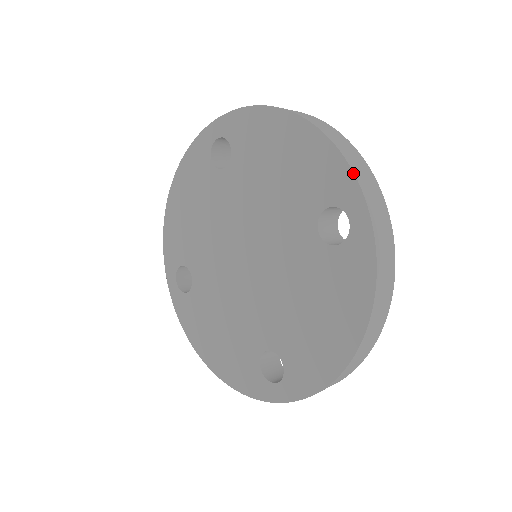
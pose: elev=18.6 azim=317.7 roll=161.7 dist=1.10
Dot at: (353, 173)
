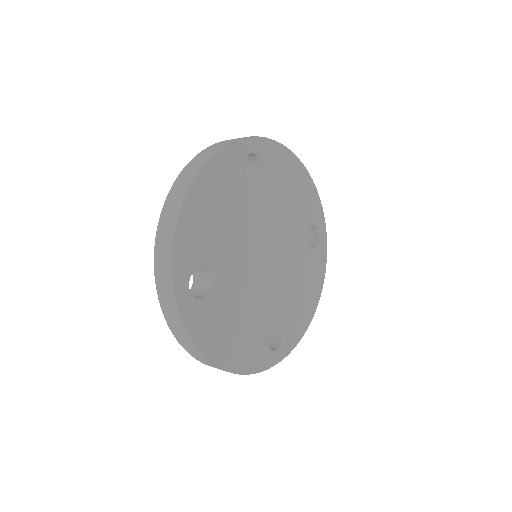
Dot at: occluded
